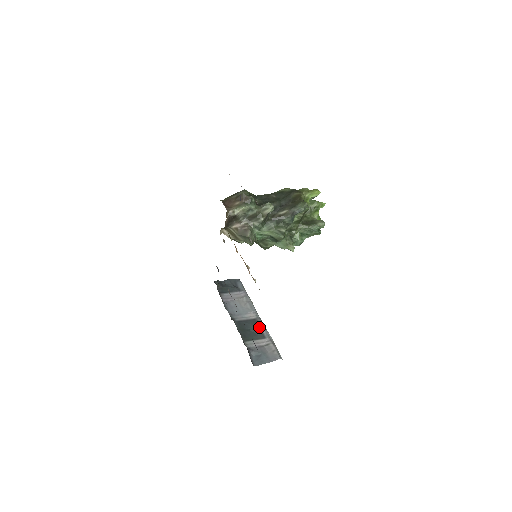
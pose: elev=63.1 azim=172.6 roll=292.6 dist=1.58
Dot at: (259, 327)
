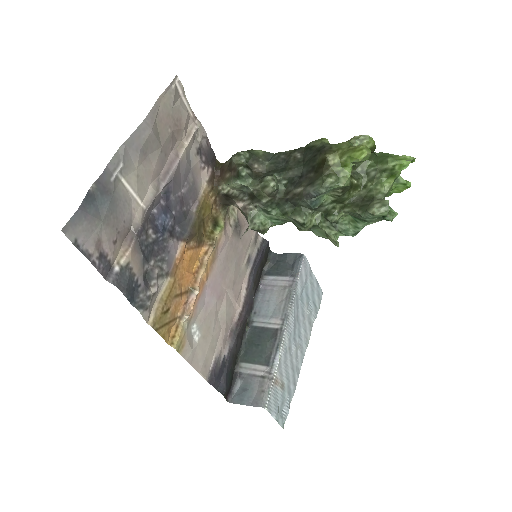
Dot at: (272, 345)
